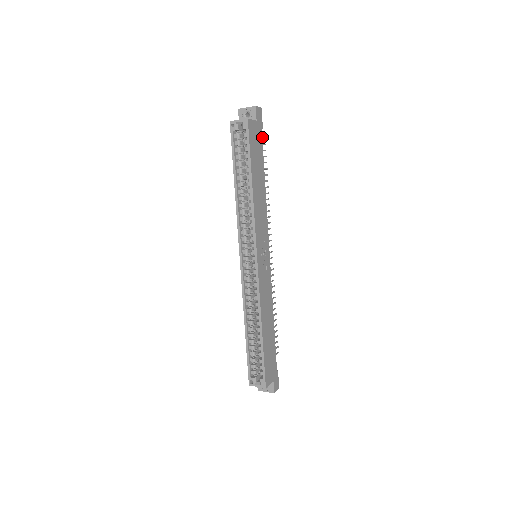
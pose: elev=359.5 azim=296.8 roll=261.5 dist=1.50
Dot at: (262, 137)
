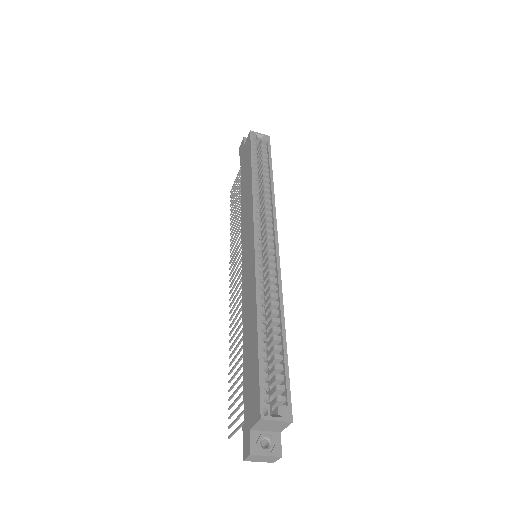
Dot at: (233, 186)
